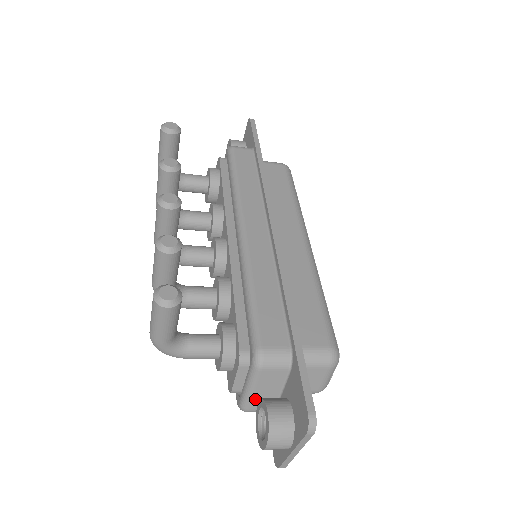
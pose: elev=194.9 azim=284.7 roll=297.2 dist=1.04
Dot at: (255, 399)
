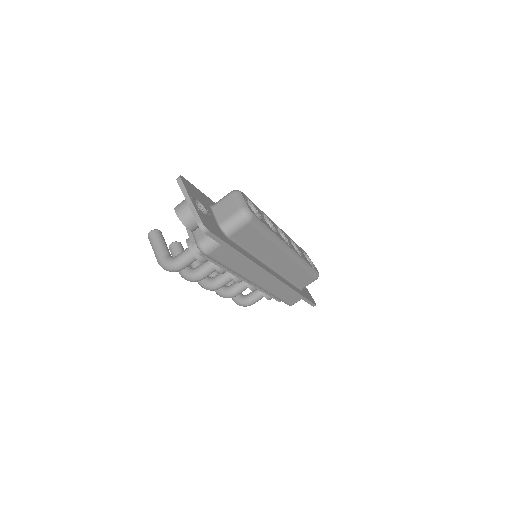
Dot at: (197, 232)
